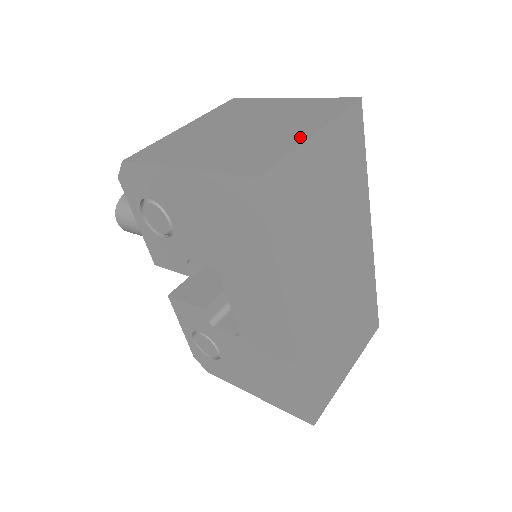
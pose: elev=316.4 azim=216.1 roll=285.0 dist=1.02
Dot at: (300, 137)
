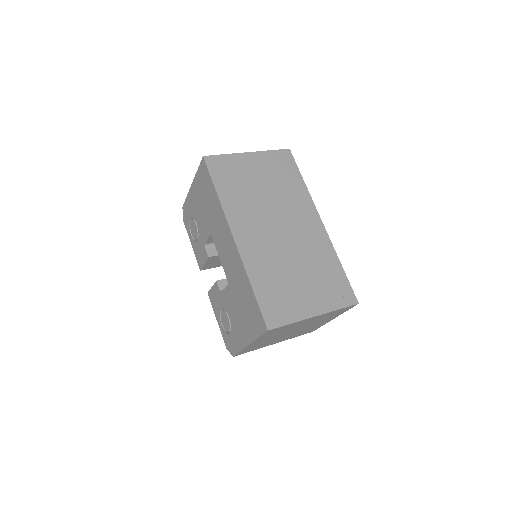
Dot at: occluded
